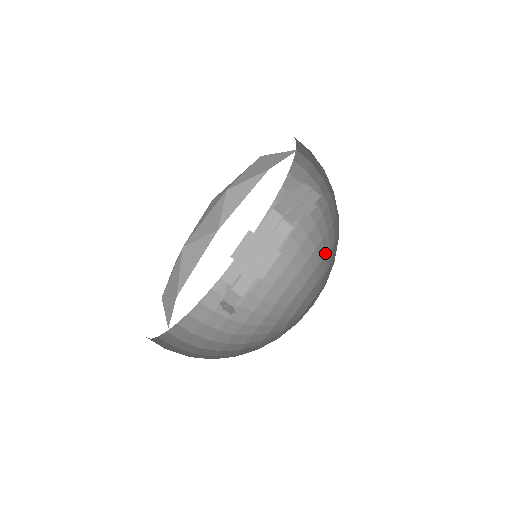
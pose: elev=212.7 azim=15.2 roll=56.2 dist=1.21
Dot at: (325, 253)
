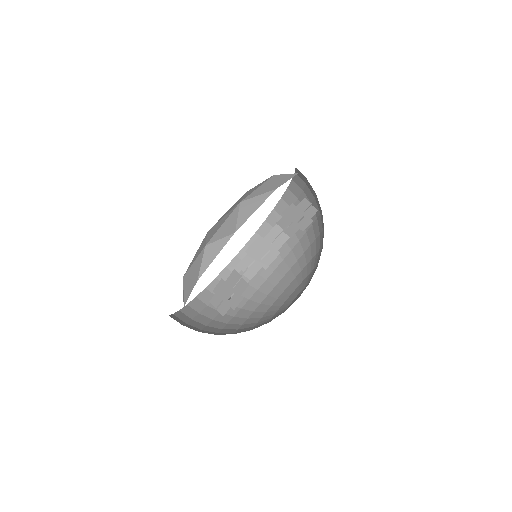
Dot at: (321, 246)
